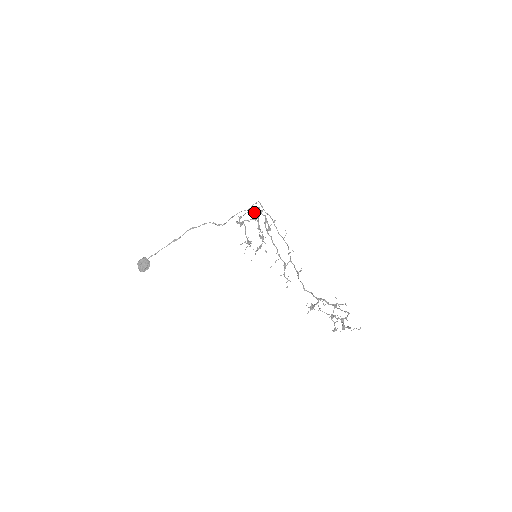
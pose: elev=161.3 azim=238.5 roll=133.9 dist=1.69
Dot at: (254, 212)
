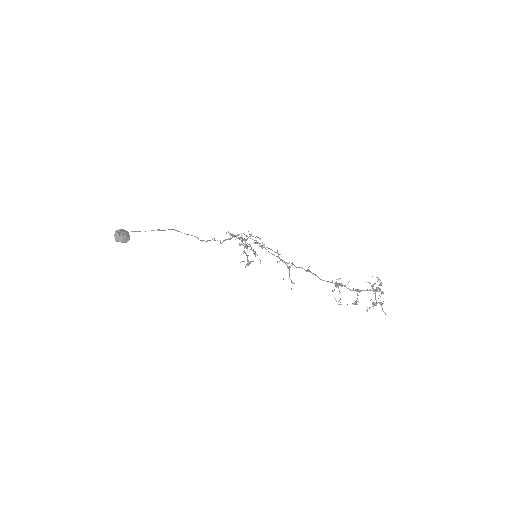
Dot at: (240, 237)
